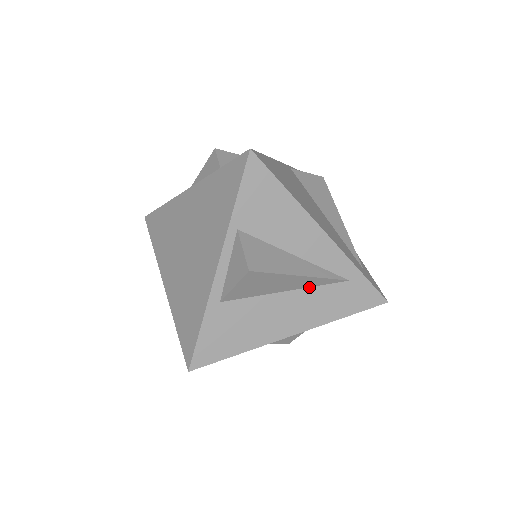
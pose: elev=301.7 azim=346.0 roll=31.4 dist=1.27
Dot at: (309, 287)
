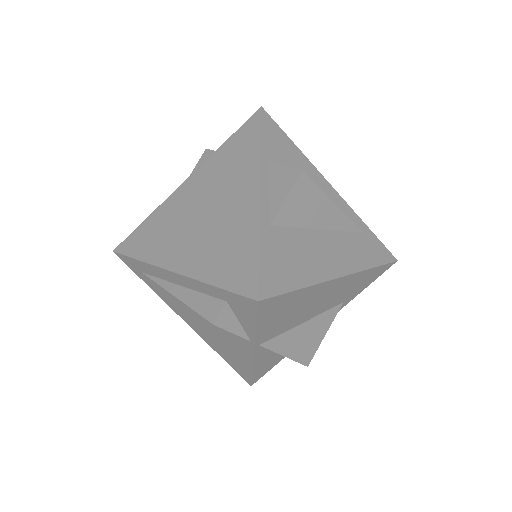
Dot at: (337, 231)
